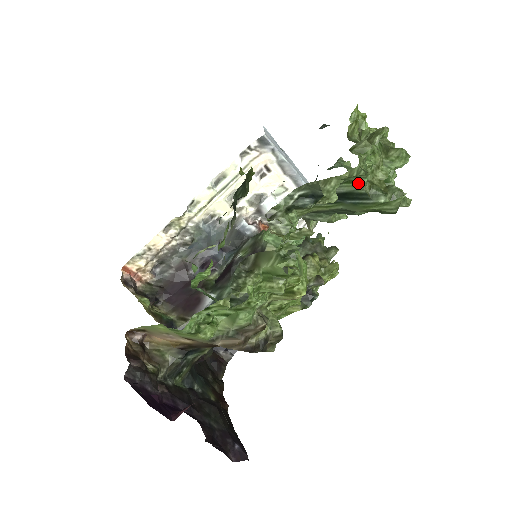
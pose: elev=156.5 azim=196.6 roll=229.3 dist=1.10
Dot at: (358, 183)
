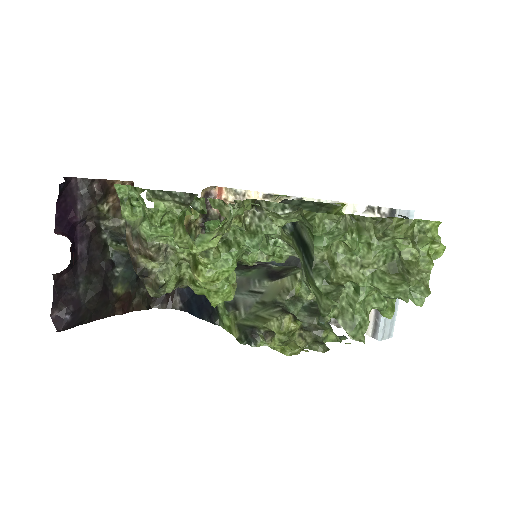
Dot at: (314, 239)
